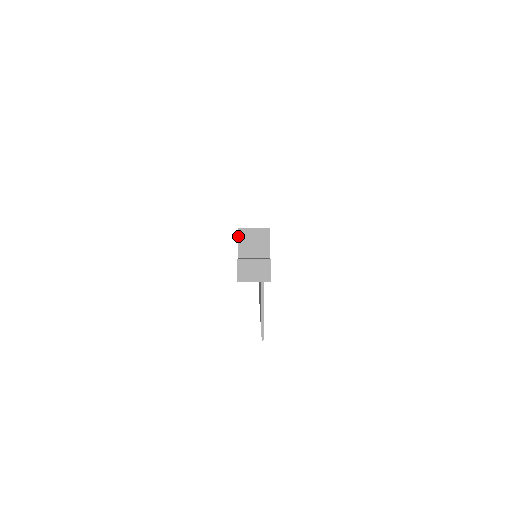
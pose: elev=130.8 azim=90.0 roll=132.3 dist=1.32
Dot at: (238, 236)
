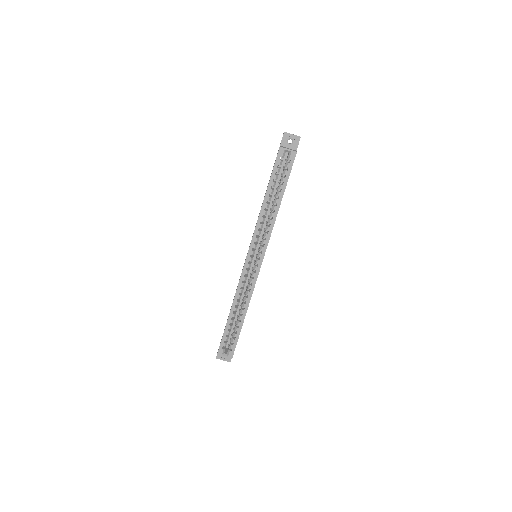
Dot at: (217, 353)
